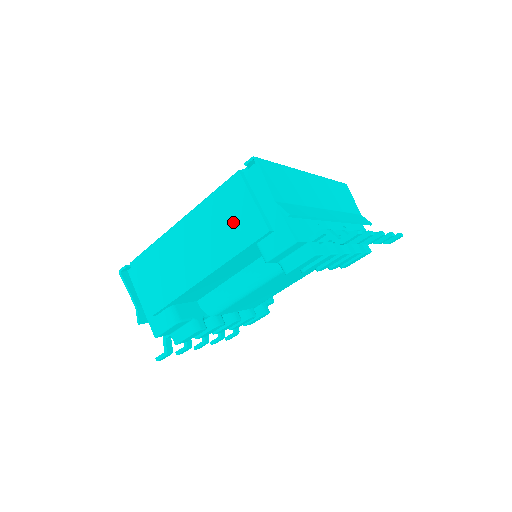
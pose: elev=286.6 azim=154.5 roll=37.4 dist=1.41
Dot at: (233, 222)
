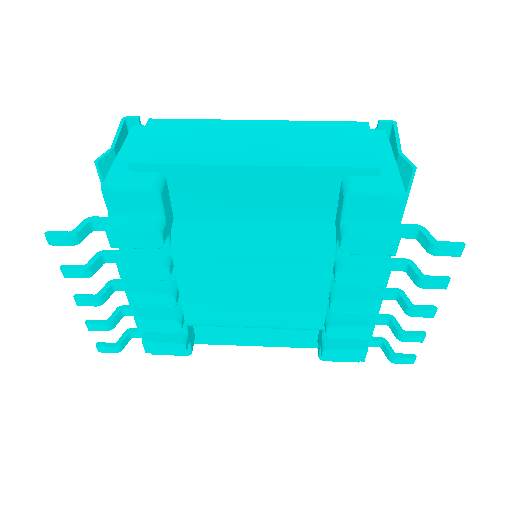
Dot at: (334, 145)
